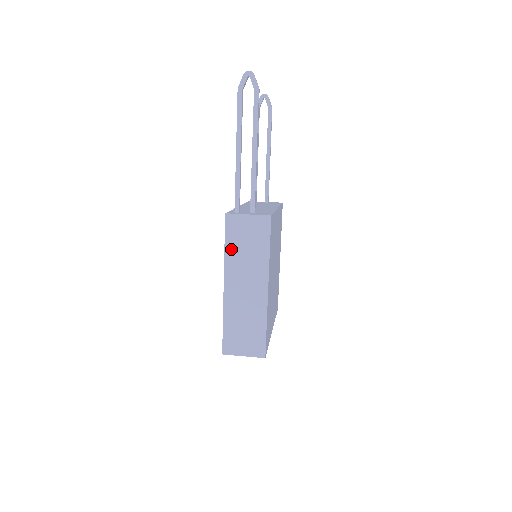
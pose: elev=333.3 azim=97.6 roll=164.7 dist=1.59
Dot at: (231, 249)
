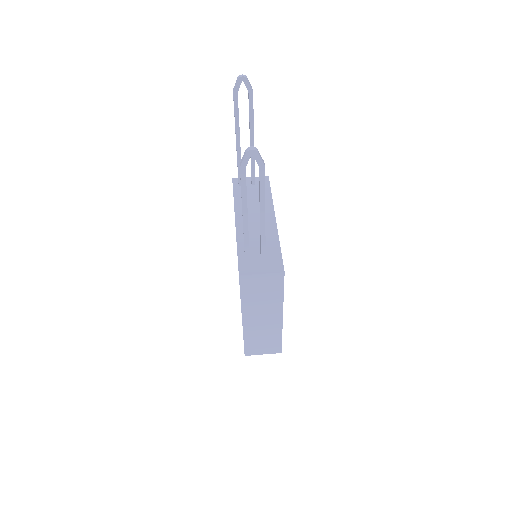
Dot at: (247, 297)
